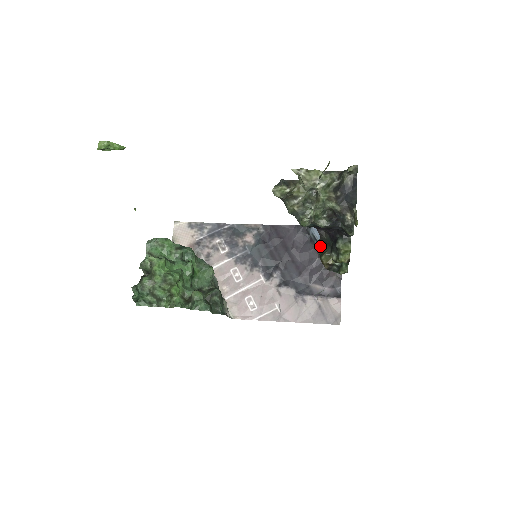
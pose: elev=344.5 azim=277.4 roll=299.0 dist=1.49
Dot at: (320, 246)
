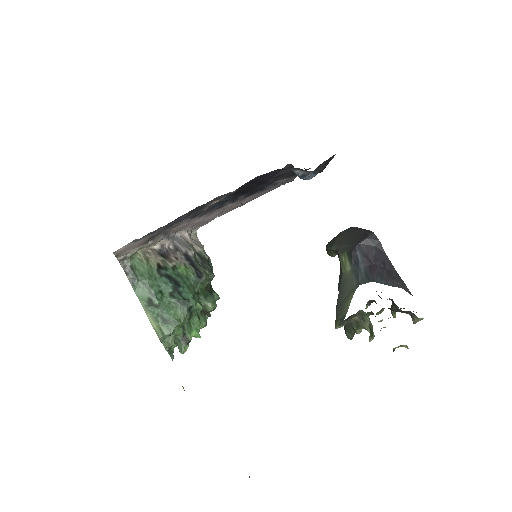
Dot at: occluded
